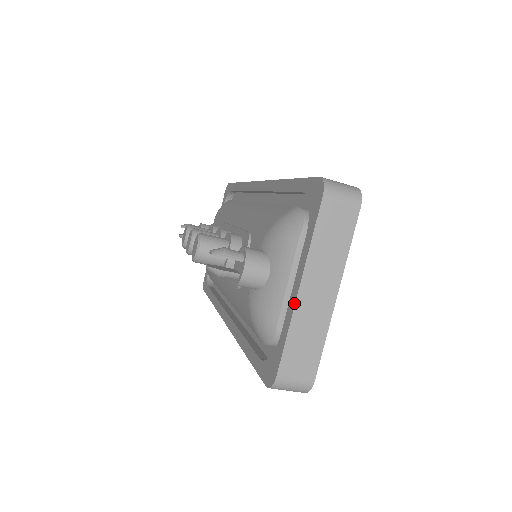
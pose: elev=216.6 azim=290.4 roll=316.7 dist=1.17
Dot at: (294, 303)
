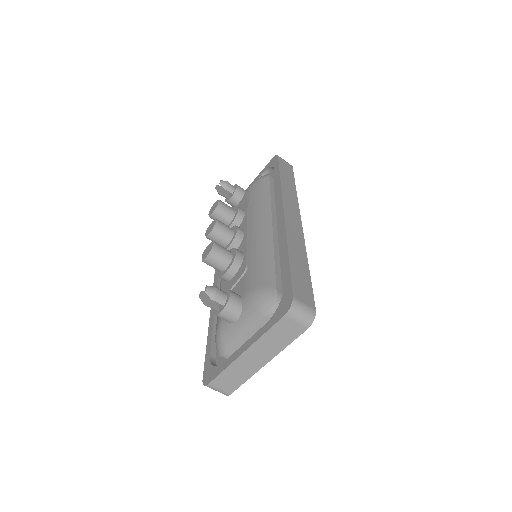
Dot at: (237, 357)
